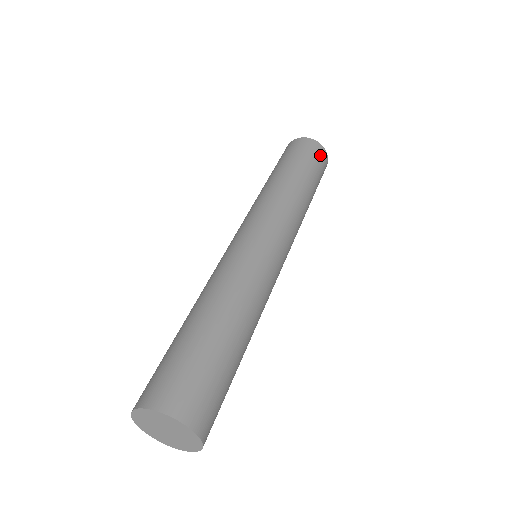
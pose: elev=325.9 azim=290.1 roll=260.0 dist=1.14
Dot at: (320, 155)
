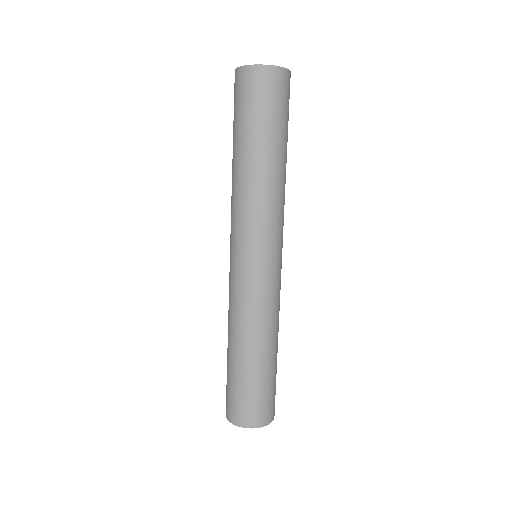
Dot at: (284, 88)
